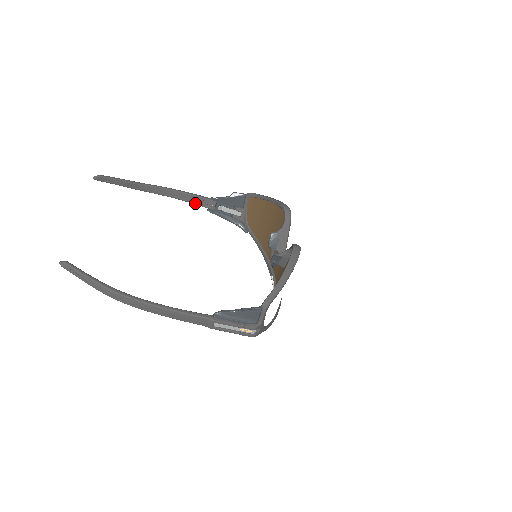
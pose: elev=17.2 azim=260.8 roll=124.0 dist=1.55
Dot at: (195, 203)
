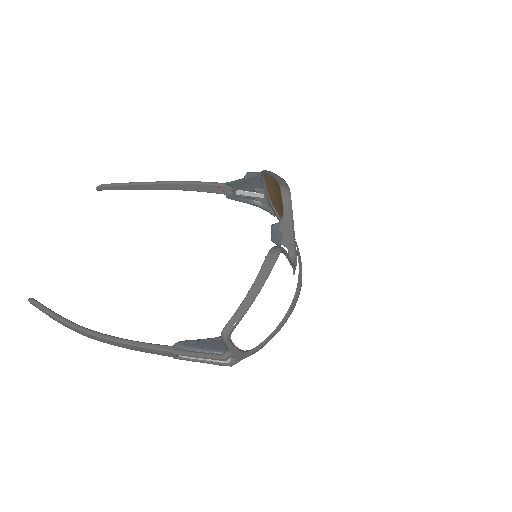
Dot at: (211, 192)
